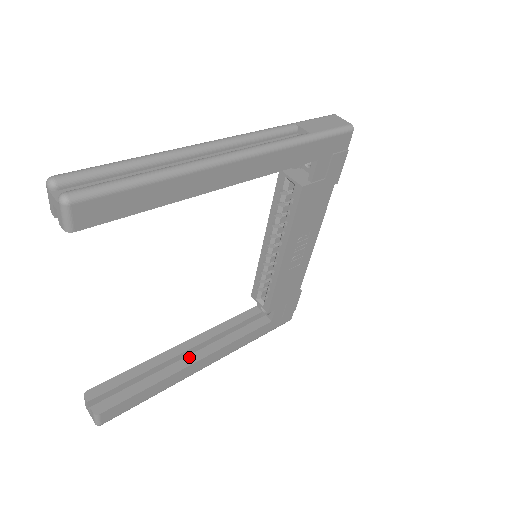
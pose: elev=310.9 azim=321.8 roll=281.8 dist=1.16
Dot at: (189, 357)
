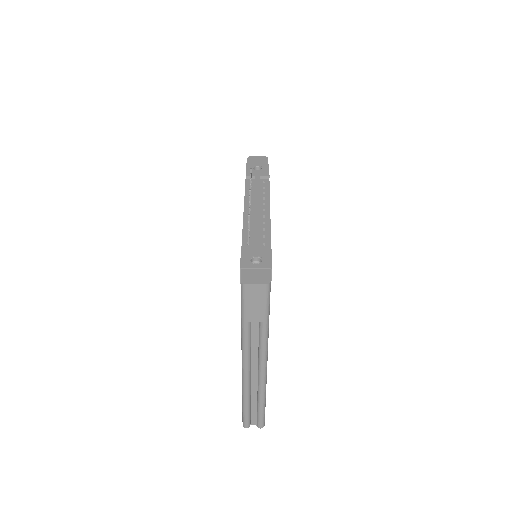
Dot at: occluded
